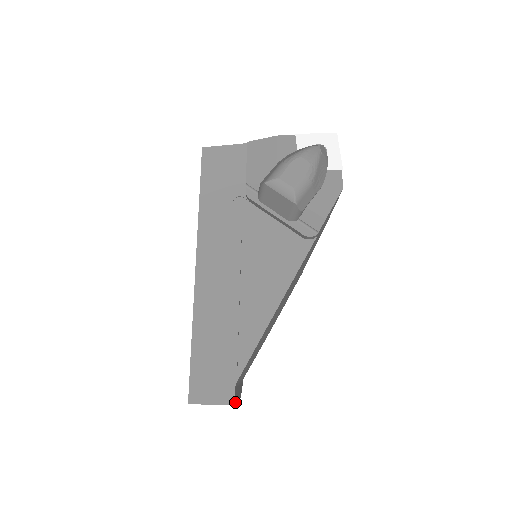
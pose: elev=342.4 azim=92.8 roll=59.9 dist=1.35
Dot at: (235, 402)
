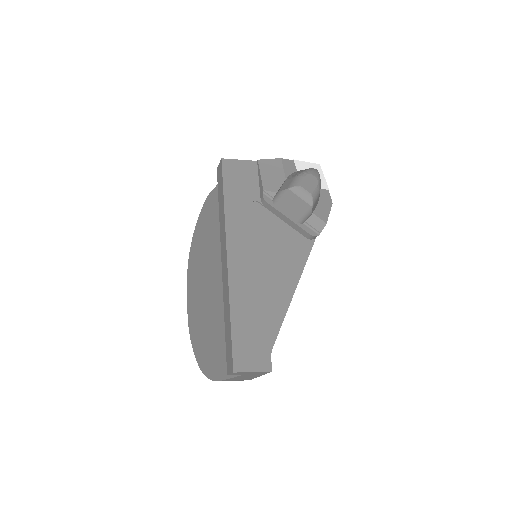
Dot at: occluded
